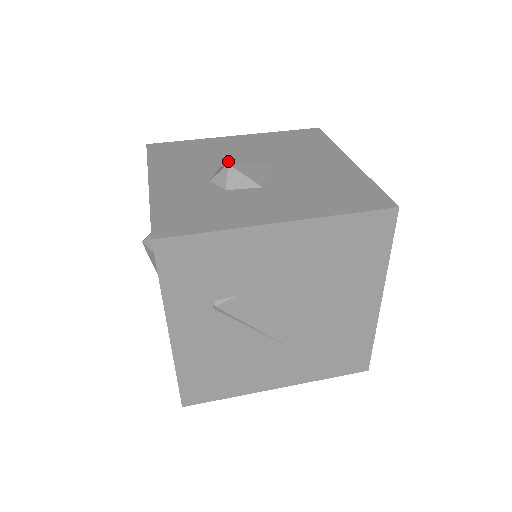
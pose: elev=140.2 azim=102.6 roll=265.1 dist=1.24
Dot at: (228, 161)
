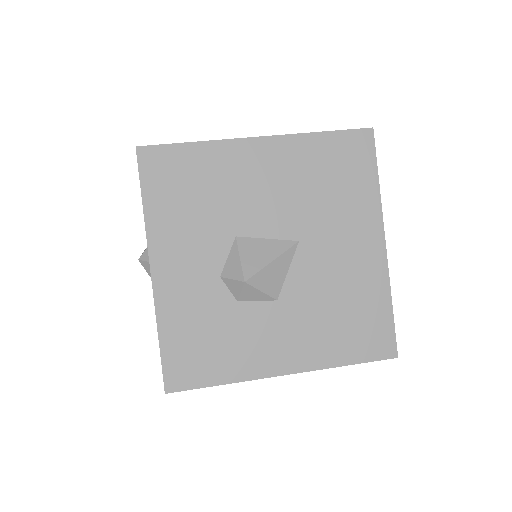
Dot at: (244, 224)
